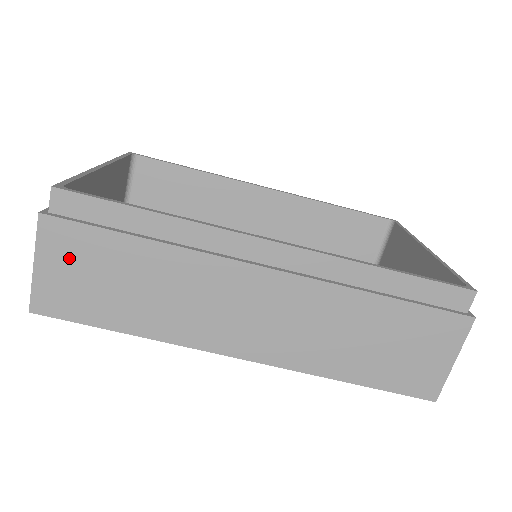
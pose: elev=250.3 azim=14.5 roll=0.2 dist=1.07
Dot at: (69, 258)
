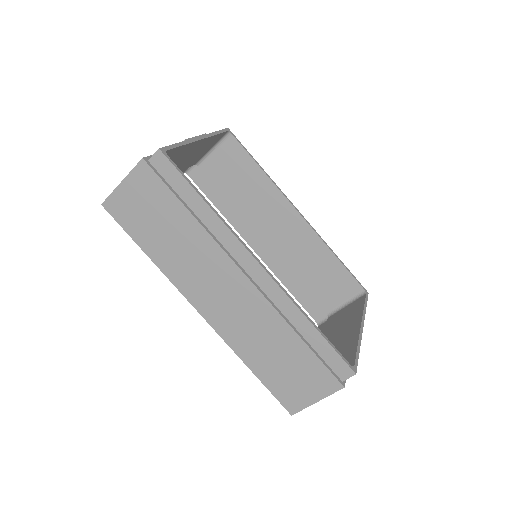
Dot at: (142, 193)
